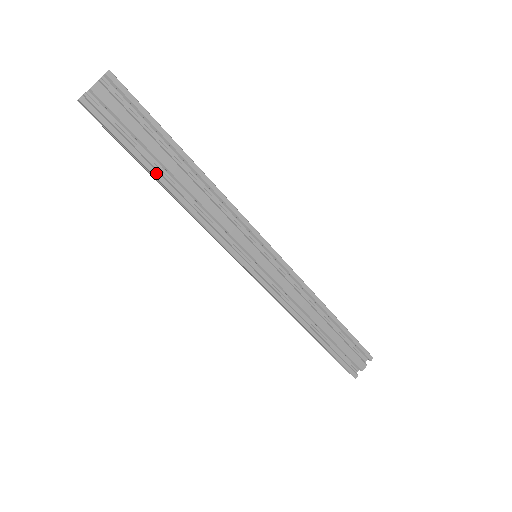
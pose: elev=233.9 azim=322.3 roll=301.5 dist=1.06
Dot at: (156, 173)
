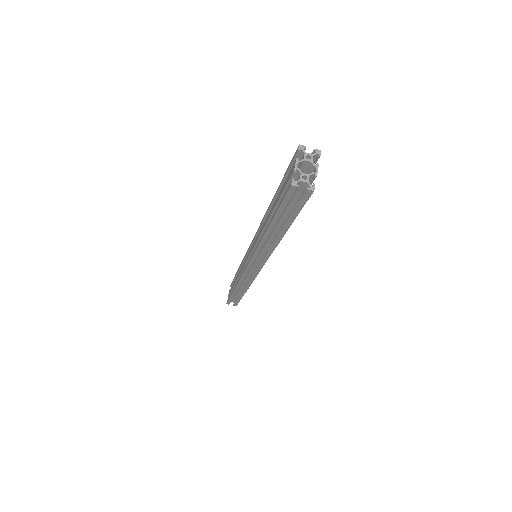
Dot at: (287, 229)
